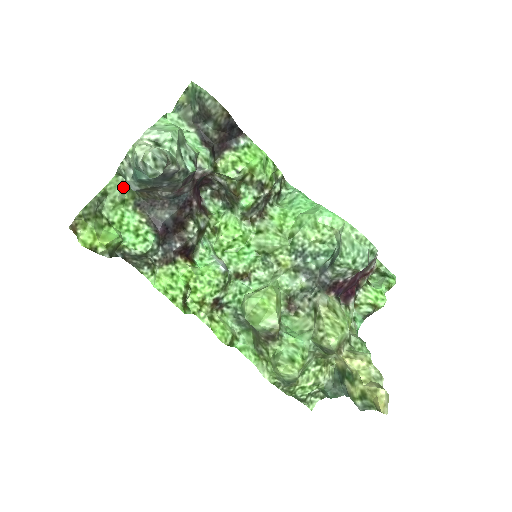
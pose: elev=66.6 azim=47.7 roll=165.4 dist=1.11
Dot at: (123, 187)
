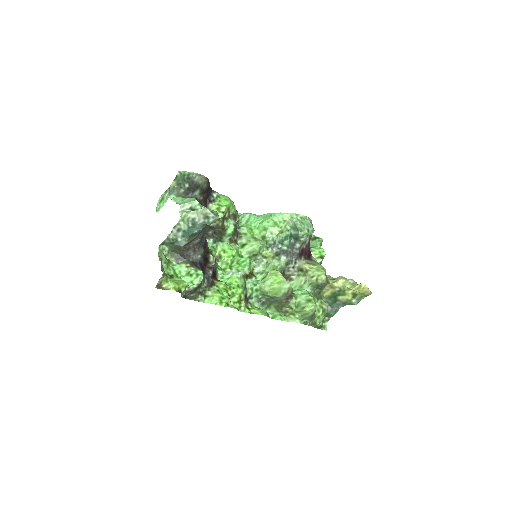
Dot at: (163, 253)
